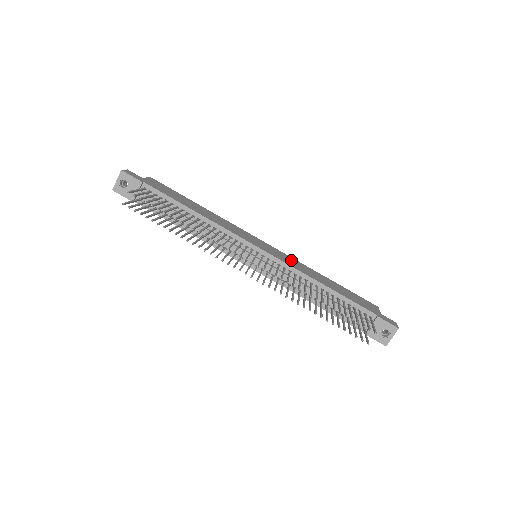
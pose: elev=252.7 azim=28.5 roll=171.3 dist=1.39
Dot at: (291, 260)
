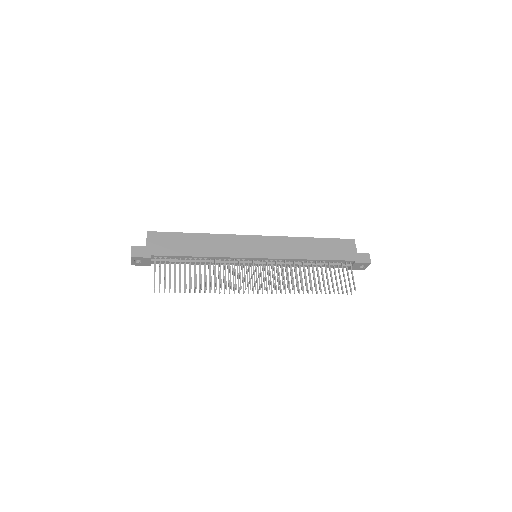
Dot at: (282, 244)
